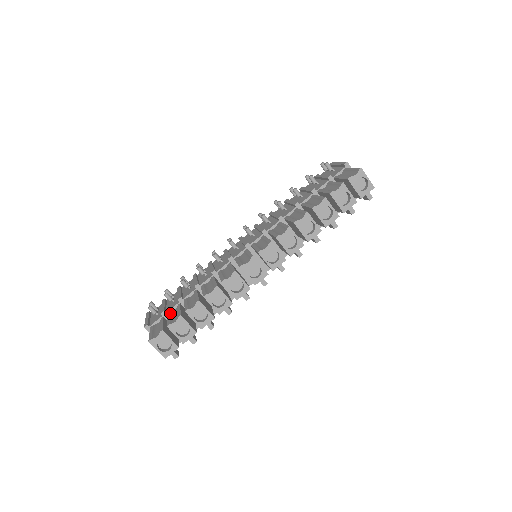
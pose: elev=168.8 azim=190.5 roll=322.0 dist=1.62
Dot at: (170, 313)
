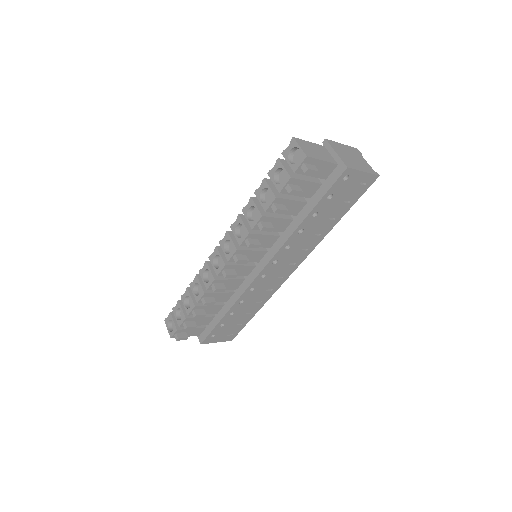
Dot at: occluded
